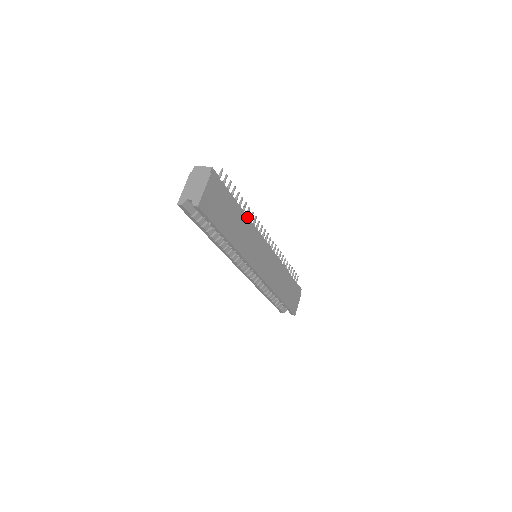
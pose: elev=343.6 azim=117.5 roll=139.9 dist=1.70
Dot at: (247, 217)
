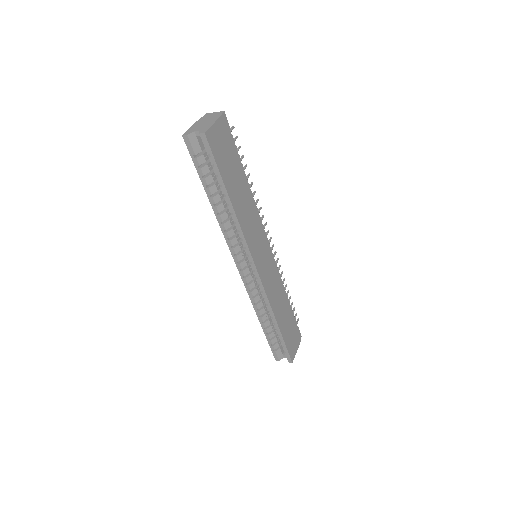
Dot at: (252, 196)
